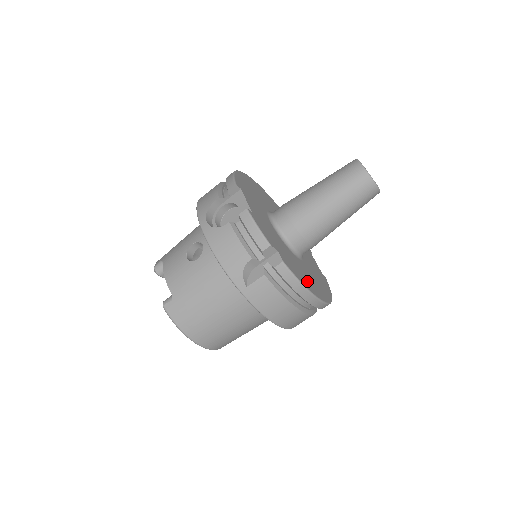
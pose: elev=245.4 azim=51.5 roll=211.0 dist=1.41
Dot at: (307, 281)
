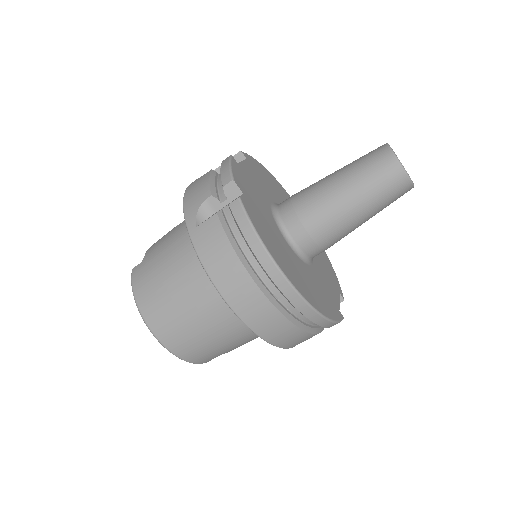
Dot at: (276, 250)
